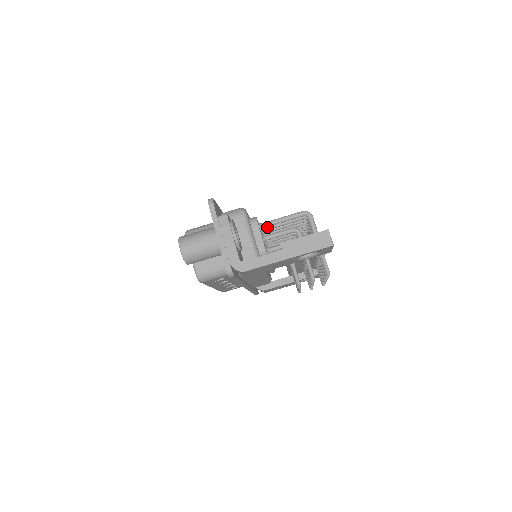
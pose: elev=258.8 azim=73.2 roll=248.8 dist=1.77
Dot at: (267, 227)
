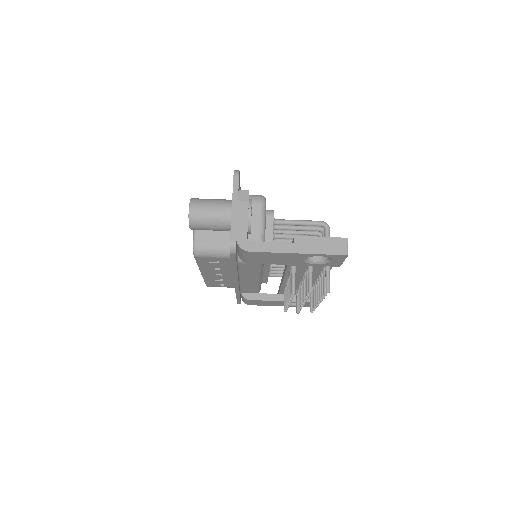
Dot at: (280, 226)
